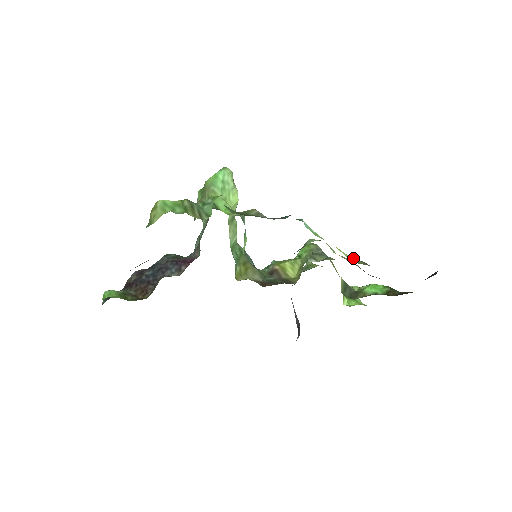
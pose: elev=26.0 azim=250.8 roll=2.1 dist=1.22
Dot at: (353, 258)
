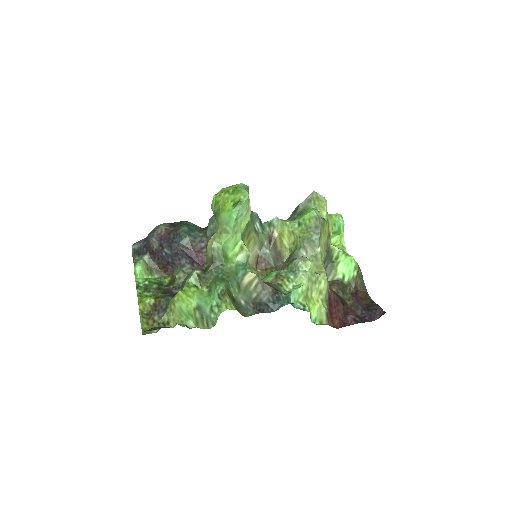
Dot at: (322, 306)
